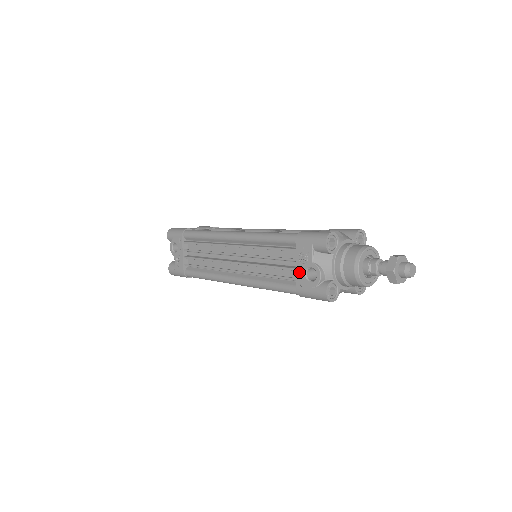
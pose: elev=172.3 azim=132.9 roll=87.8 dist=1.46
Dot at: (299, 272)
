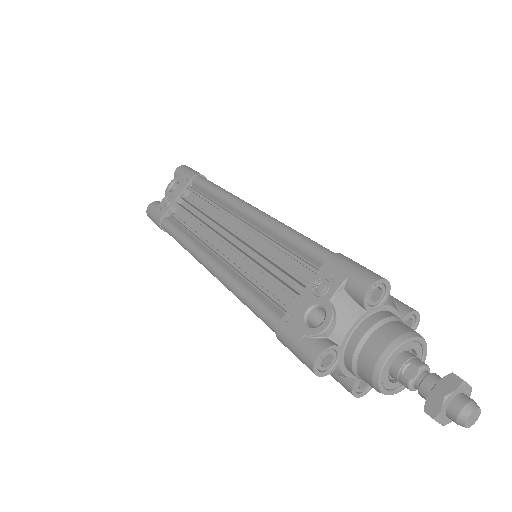
Dot at: (300, 302)
